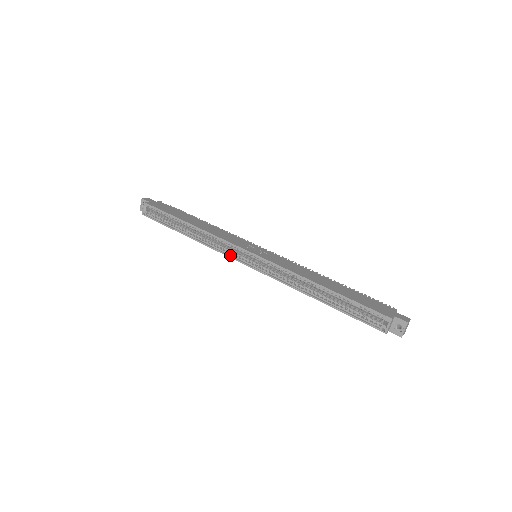
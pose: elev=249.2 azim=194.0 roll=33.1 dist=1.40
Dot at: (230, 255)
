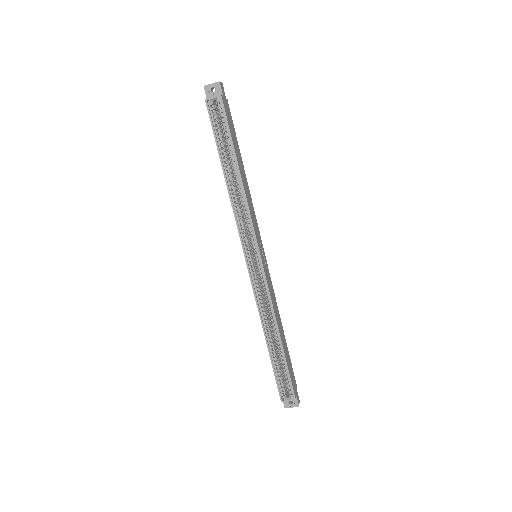
Dot at: (242, 238)
